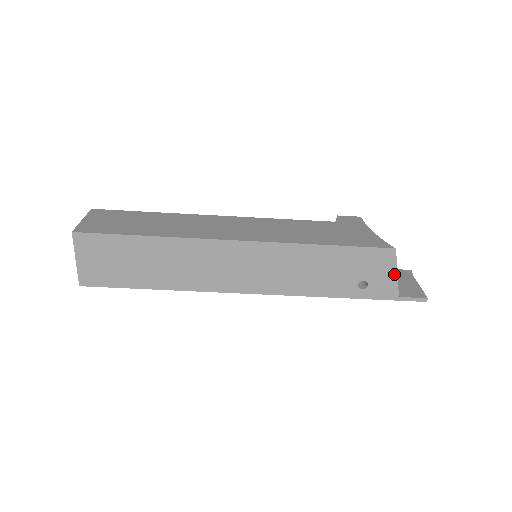
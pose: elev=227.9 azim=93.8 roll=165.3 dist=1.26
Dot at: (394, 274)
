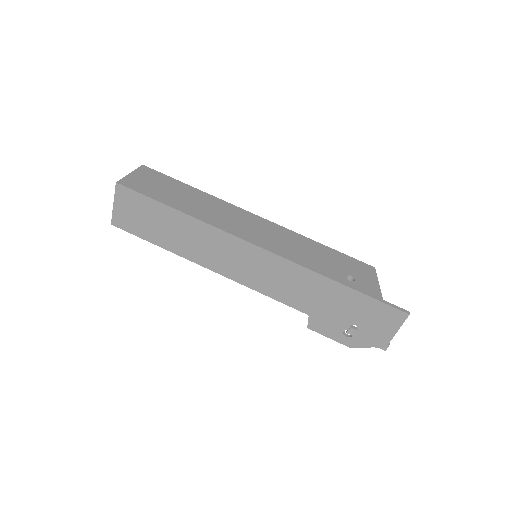
Dot at: (376, 282)
